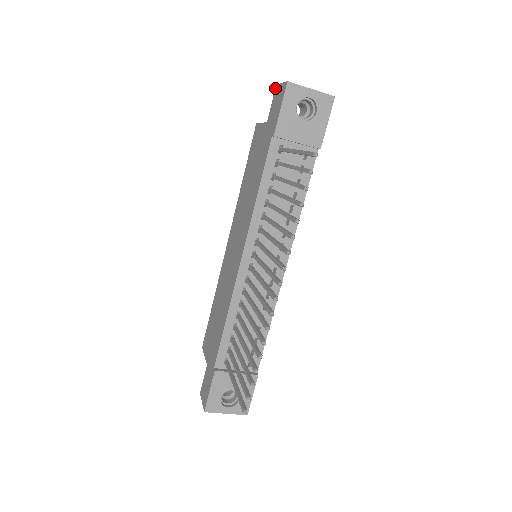
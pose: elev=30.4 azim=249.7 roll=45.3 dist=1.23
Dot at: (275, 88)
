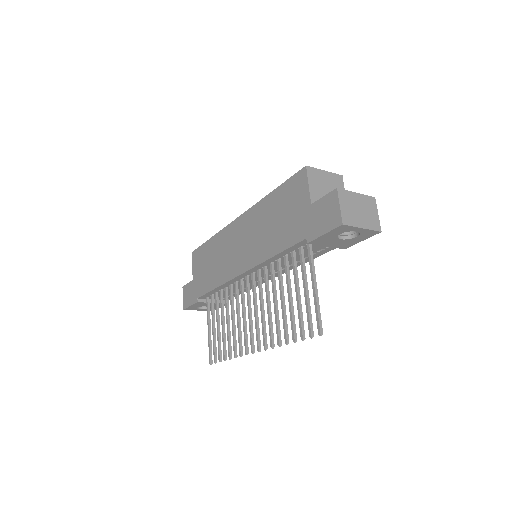
Dot at: (334, 190)
